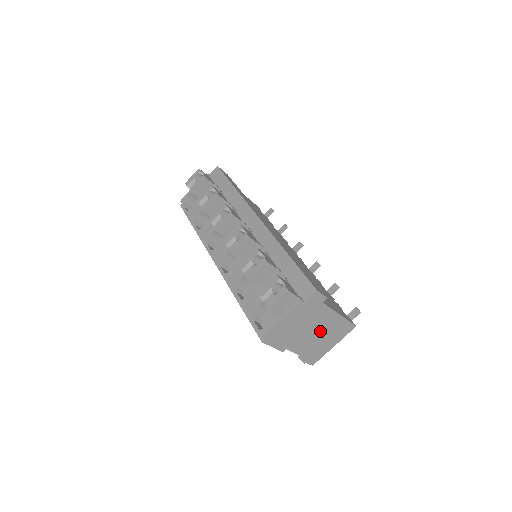
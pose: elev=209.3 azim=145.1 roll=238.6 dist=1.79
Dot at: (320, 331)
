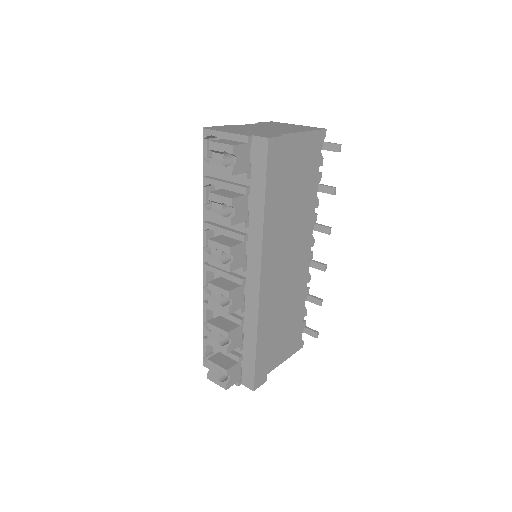
Dot at: occluded
